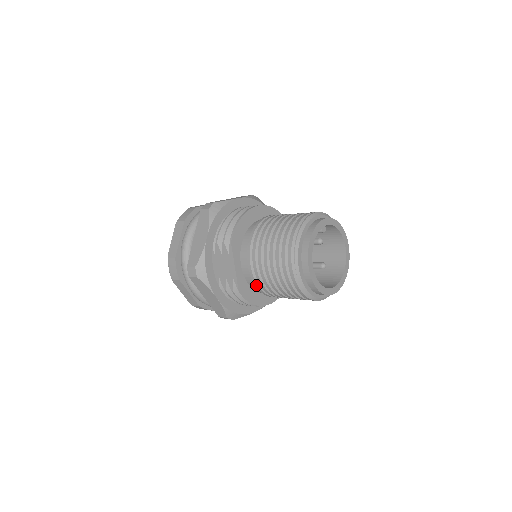
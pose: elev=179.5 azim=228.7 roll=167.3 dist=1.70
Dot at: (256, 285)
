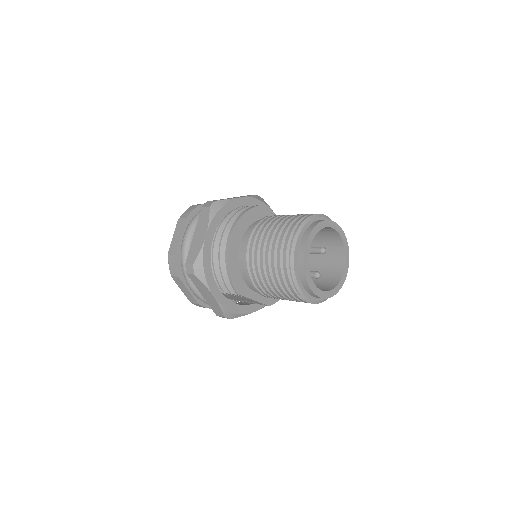
Dot at: occluded
